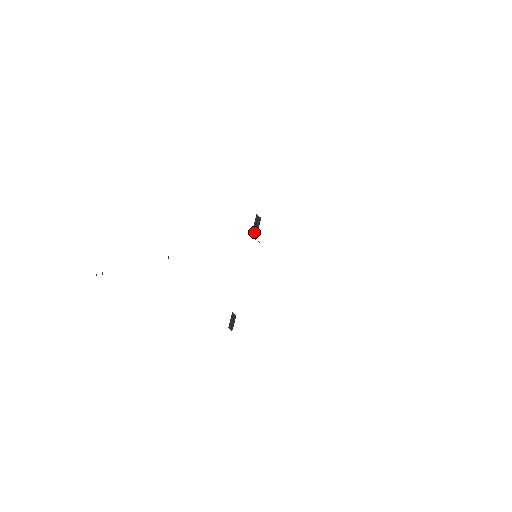
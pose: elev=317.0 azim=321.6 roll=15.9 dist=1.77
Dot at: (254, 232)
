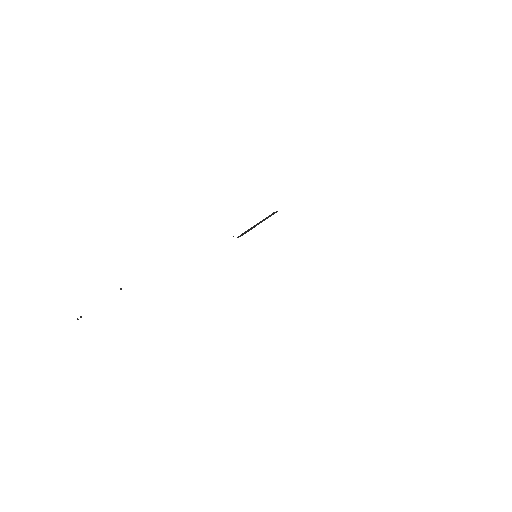
Dot at: occluded
